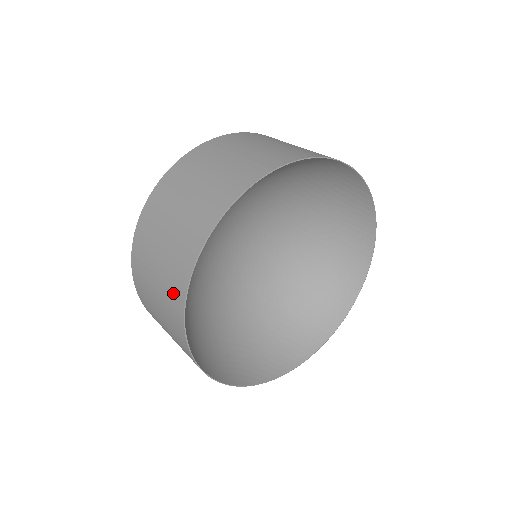
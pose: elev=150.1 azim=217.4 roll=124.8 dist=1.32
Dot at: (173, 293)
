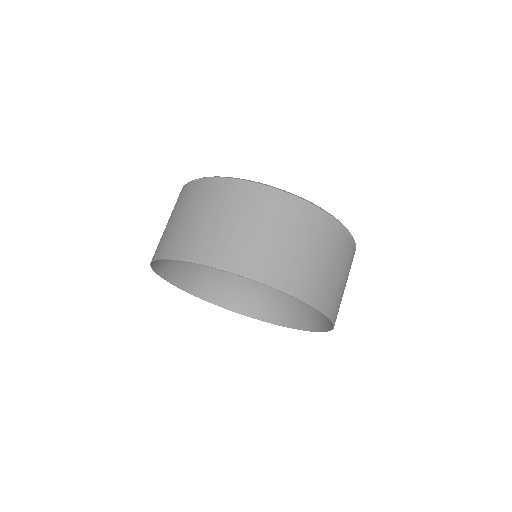
Dot at: occluded
